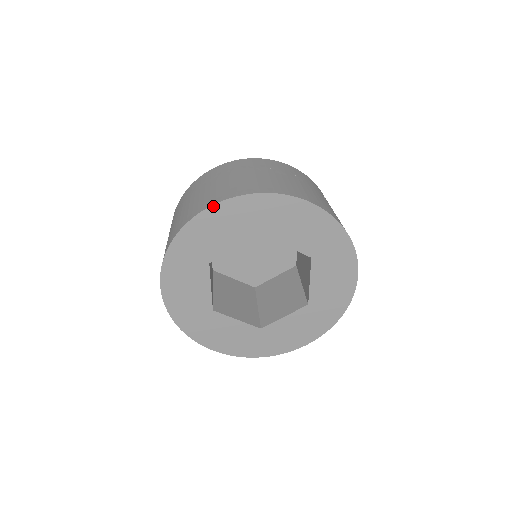
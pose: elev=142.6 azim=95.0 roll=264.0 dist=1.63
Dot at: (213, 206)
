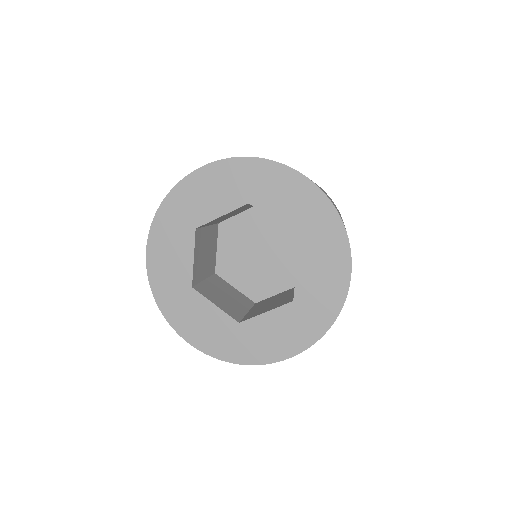
Dot at: (207, 165)
